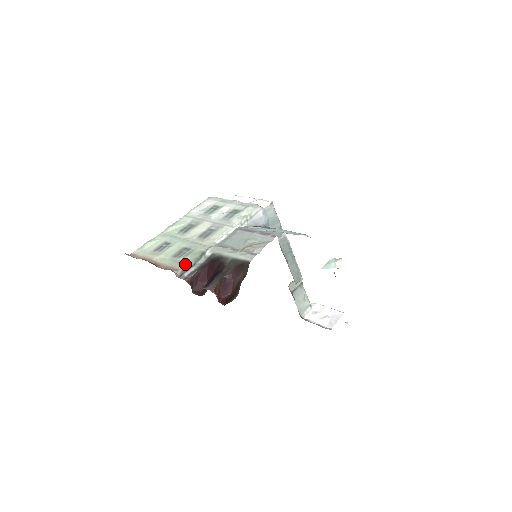
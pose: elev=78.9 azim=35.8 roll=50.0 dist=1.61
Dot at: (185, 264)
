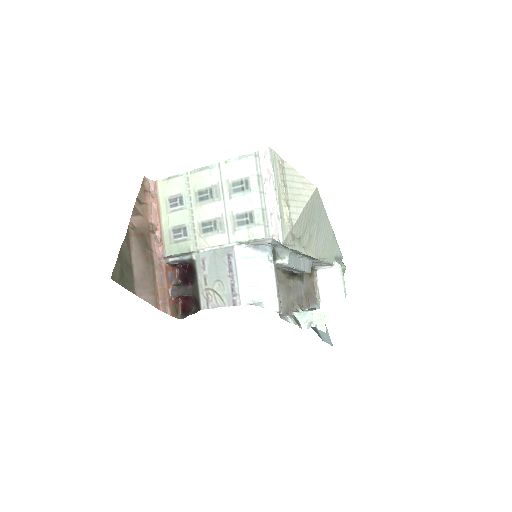
Dot at: (172, 253)
